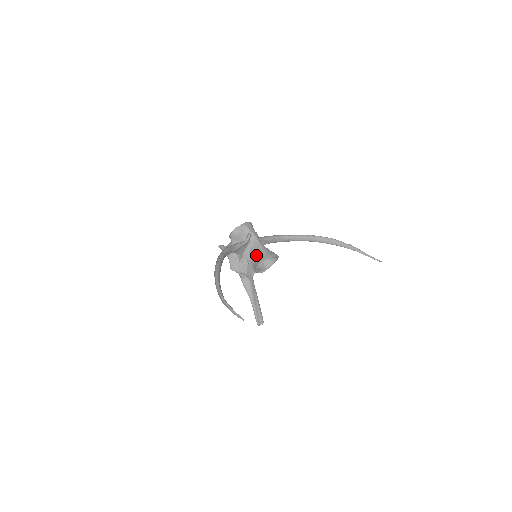
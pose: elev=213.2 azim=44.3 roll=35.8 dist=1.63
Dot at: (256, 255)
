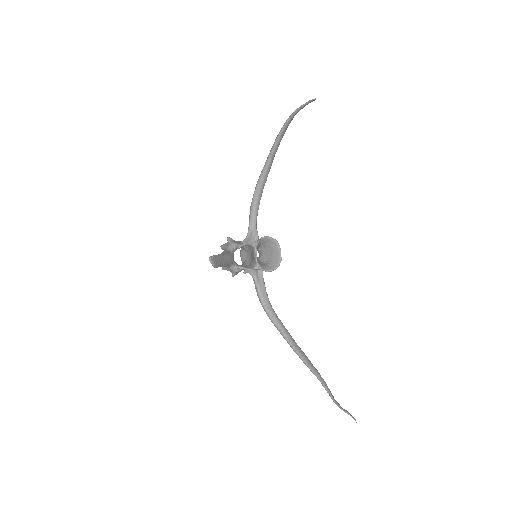
Dot at: (264, 244)
